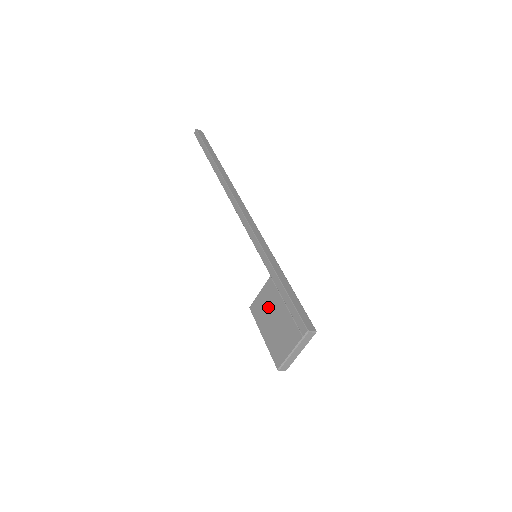
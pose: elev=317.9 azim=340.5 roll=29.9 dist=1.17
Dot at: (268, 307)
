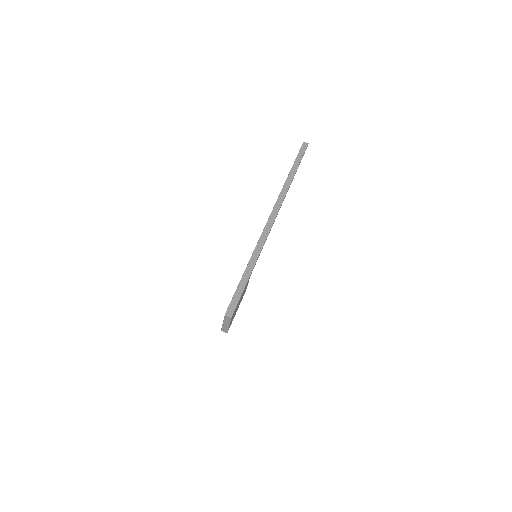
Dot at: occluded
